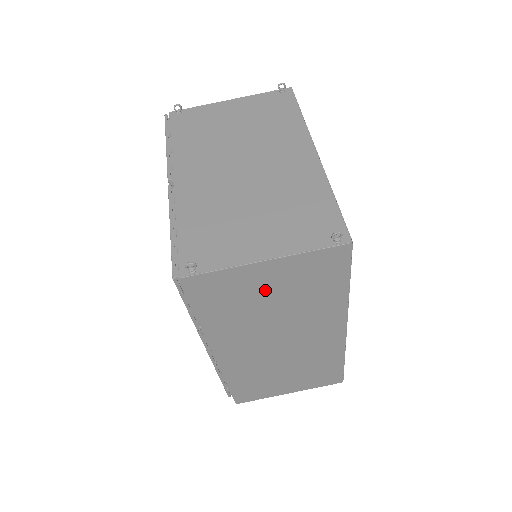
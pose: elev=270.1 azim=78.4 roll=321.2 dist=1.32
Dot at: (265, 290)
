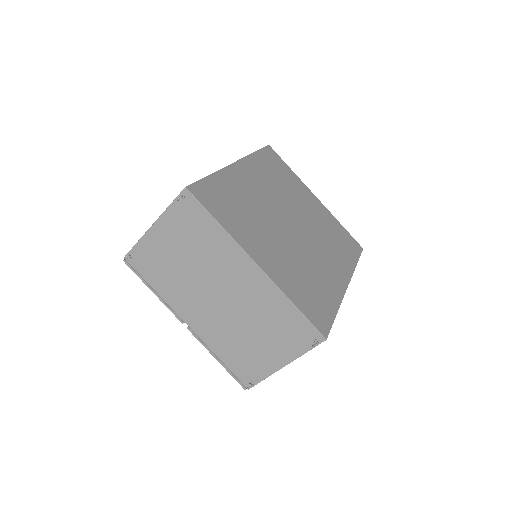
Dot at: occluded
